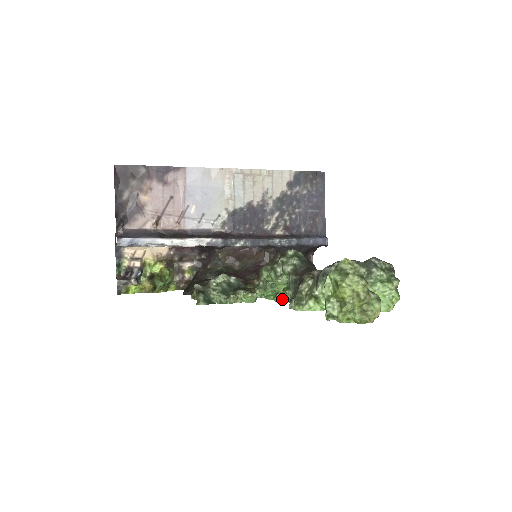
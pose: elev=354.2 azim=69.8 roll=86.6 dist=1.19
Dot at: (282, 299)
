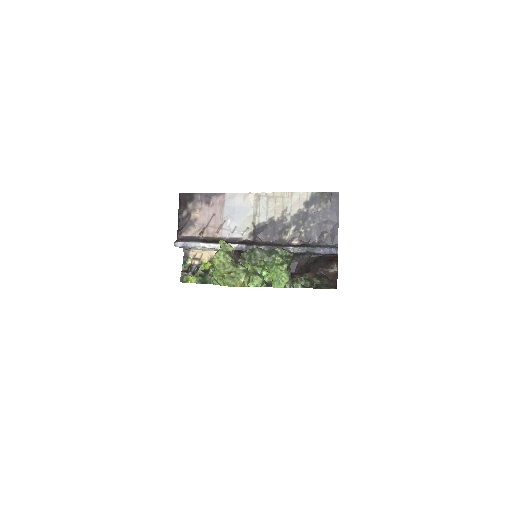
Dot at: occluded
